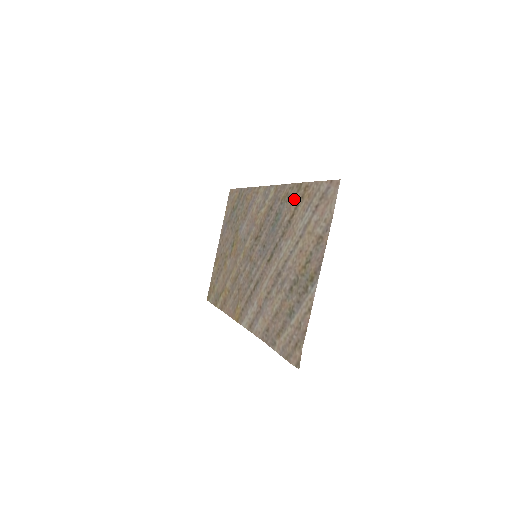
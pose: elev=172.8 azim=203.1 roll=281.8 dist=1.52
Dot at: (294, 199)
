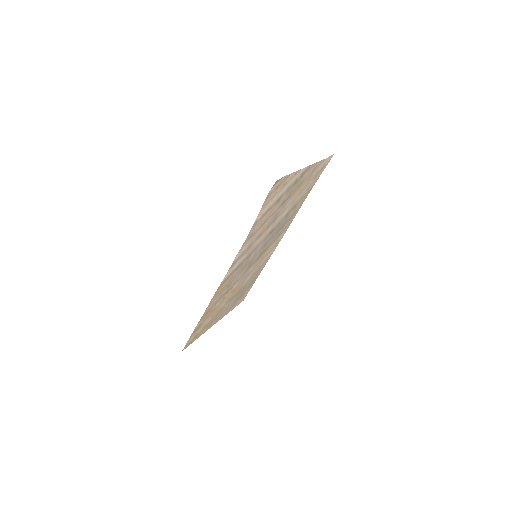
Dot at: (300, 203)
